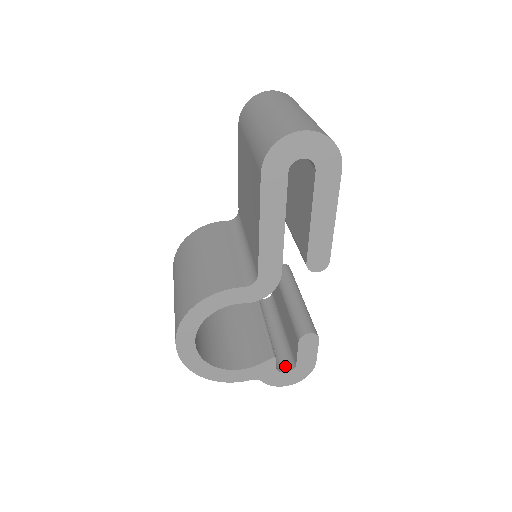
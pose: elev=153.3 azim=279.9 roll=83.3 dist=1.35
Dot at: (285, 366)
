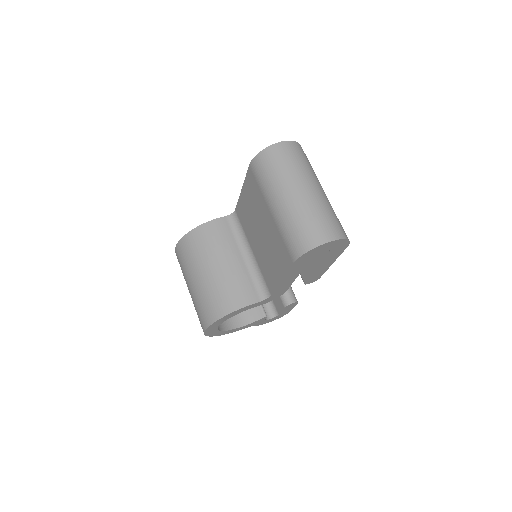
Dot at: (269, 313)
